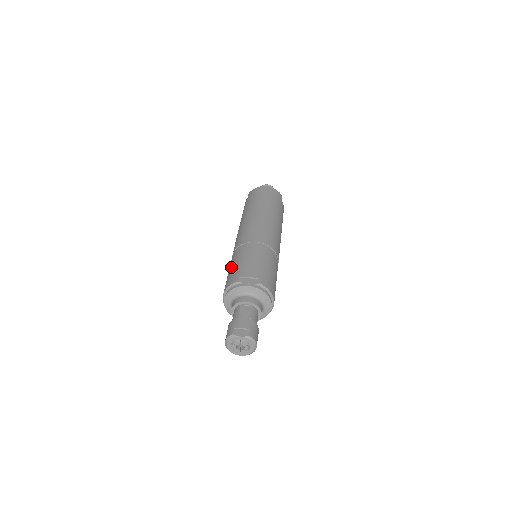
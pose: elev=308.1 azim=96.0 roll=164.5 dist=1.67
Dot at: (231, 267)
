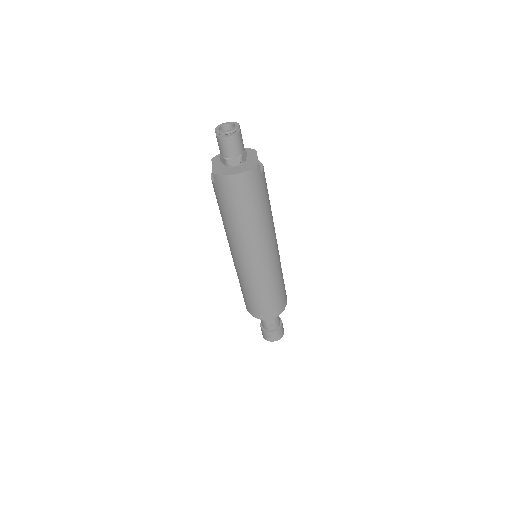
Dot at: (245, 295)
